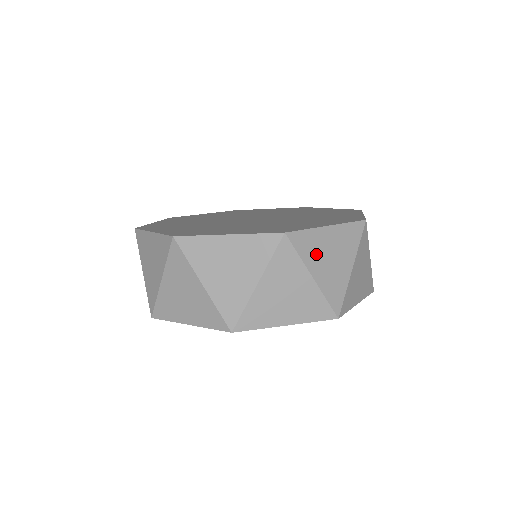
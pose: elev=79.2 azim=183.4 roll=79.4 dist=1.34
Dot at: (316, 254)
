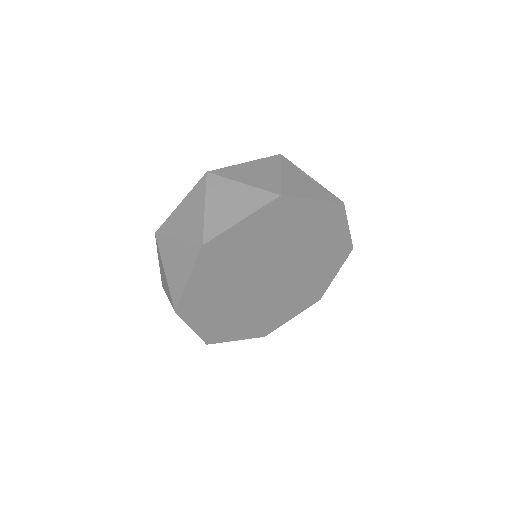
Dot at: occluded
